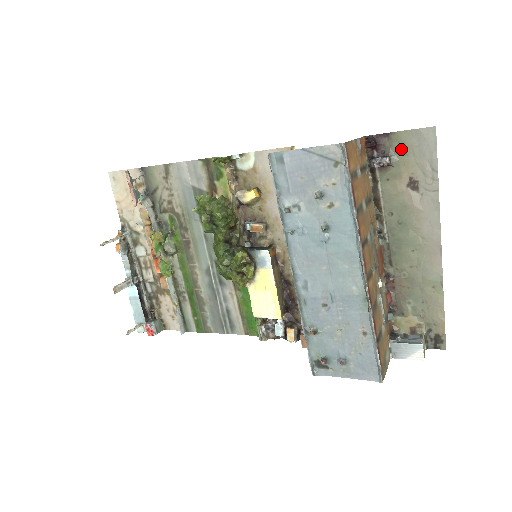
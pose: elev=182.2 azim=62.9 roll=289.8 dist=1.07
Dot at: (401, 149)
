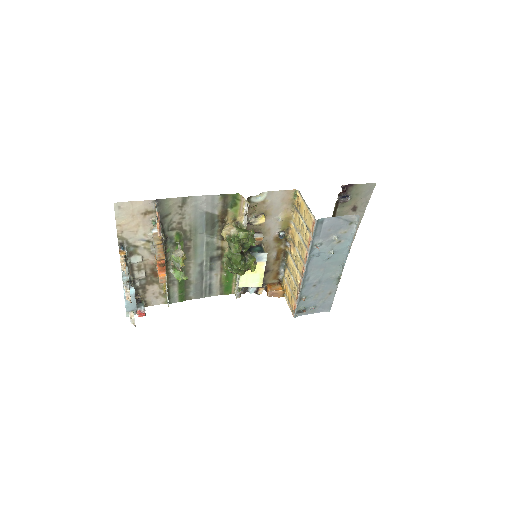
Dot at: (356, 192)
